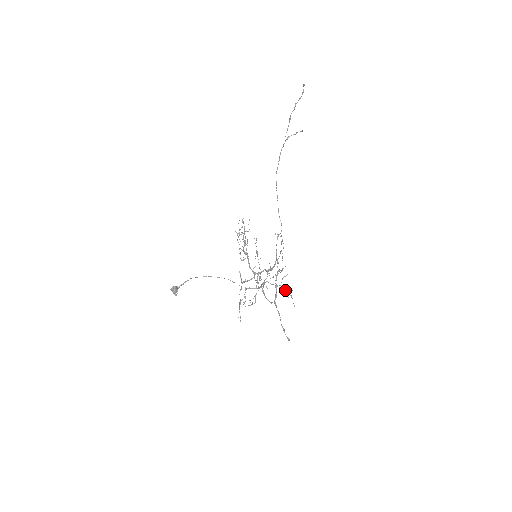
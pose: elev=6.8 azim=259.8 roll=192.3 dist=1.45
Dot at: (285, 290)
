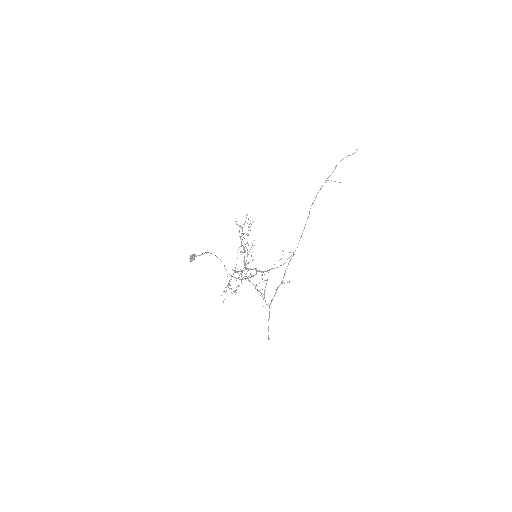
Dot at: occluded
